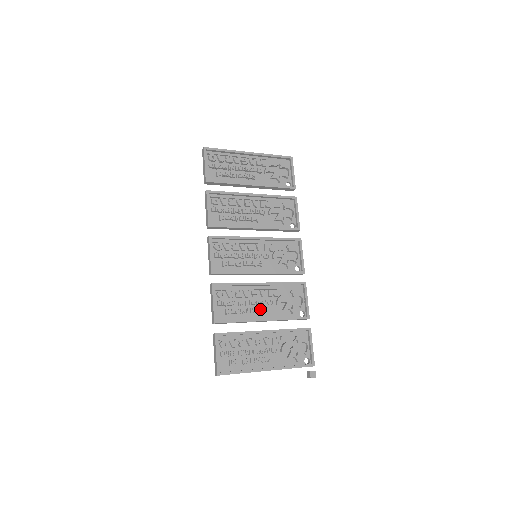
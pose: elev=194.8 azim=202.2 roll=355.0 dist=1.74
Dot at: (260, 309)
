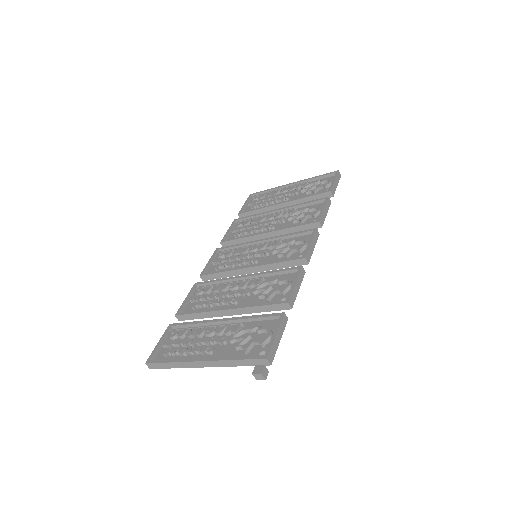
Dot at: (229, 299)
